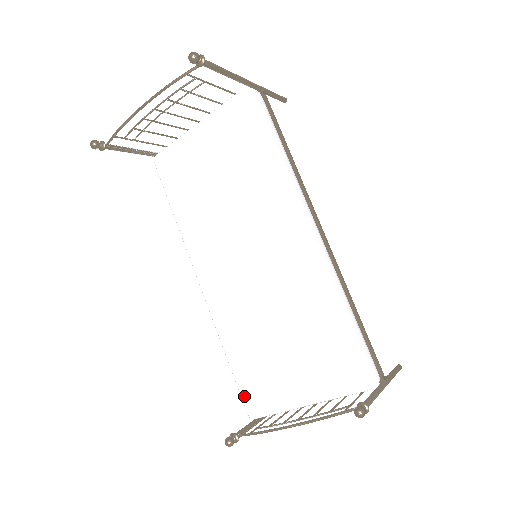
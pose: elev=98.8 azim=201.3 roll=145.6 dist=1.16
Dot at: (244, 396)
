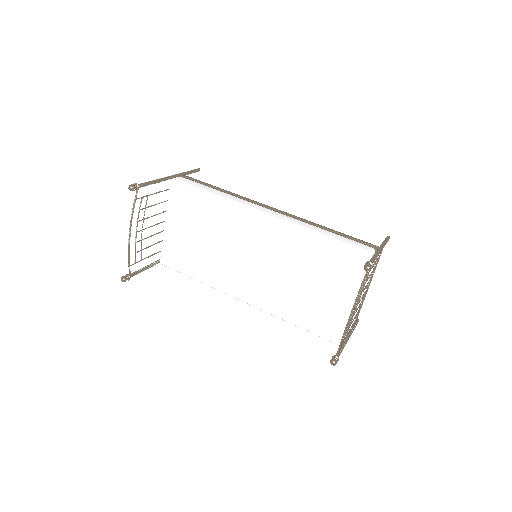
Dot at: (322, 335)
